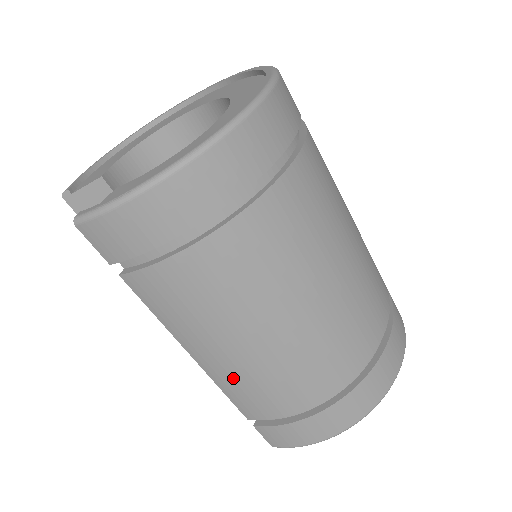
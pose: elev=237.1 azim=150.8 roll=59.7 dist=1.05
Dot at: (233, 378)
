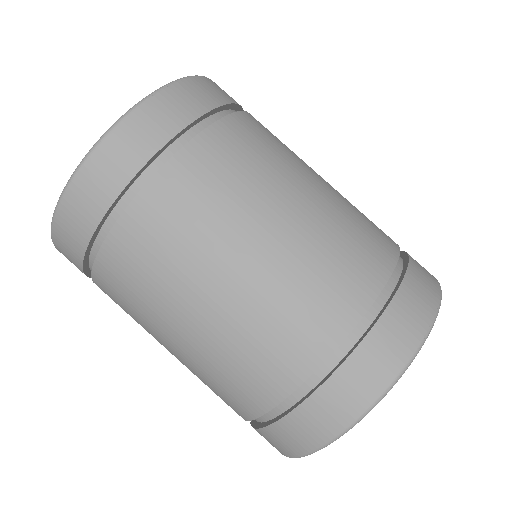
Dot at: (194, 374)
